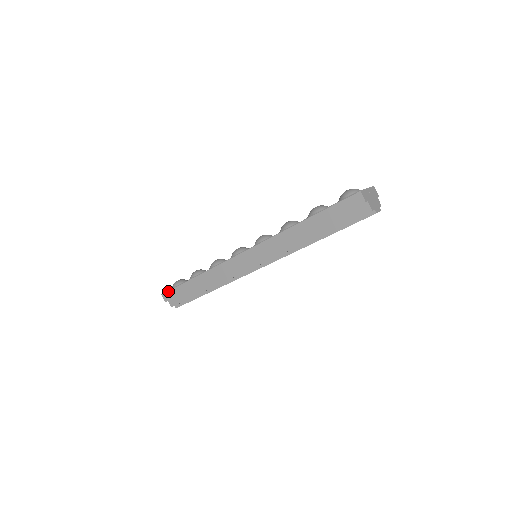
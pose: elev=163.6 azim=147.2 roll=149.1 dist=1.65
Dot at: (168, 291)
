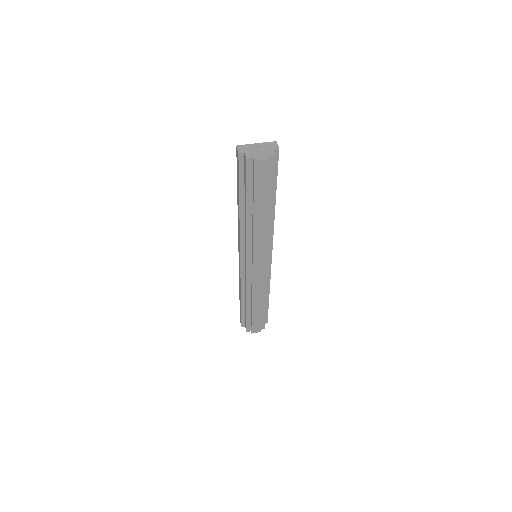
Dot at: occluded
